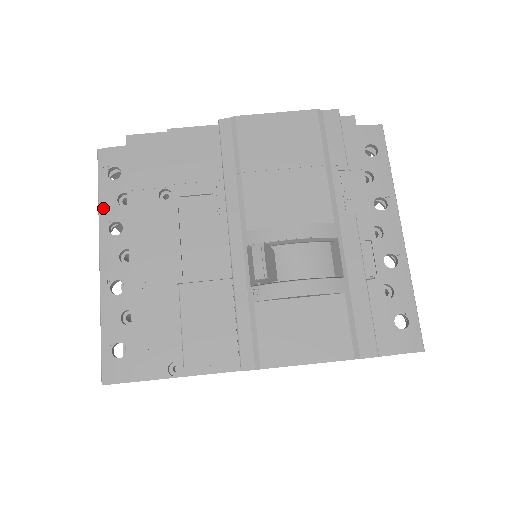
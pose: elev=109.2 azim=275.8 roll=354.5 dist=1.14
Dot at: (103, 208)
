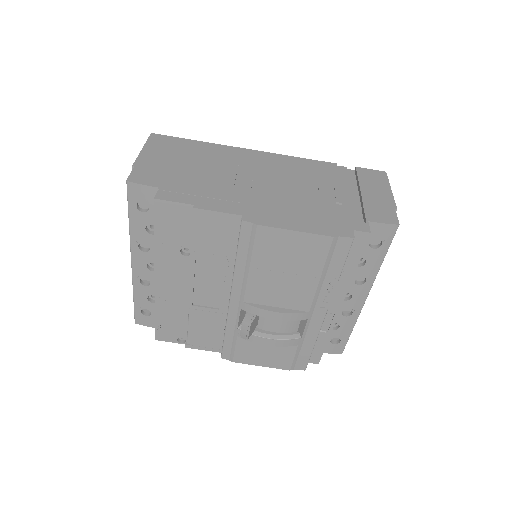
Dot at: (133, 230)
